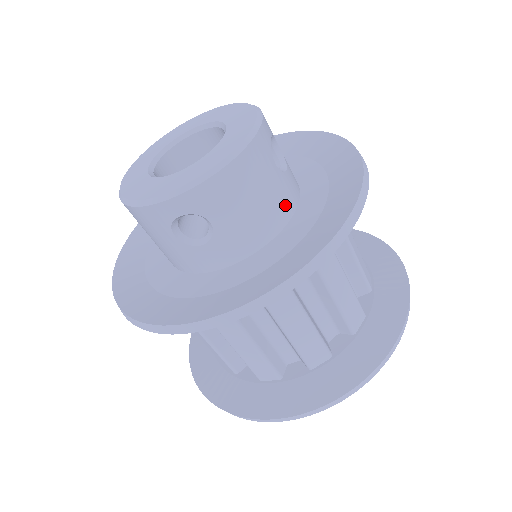
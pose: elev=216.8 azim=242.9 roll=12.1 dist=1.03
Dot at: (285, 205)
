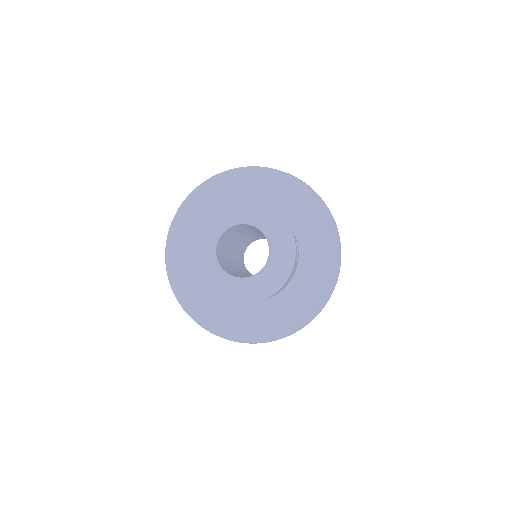
Dot at: (294, 272)
